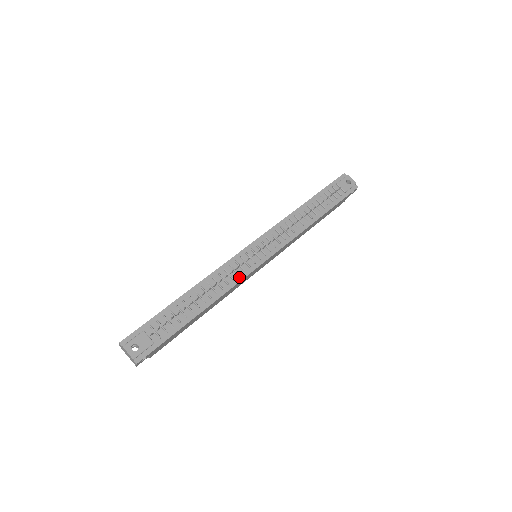
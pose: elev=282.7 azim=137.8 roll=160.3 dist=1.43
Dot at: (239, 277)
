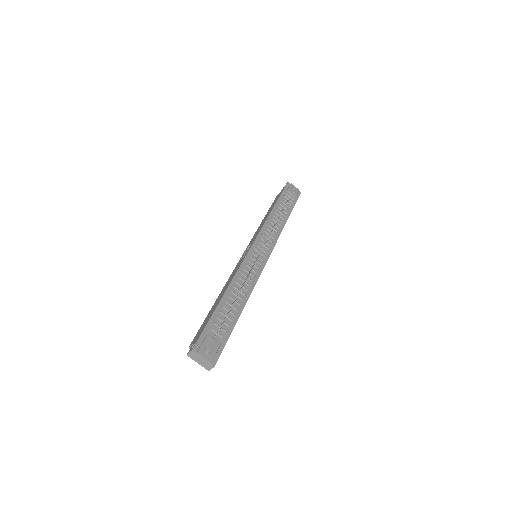
Dot at: (256, 274)
